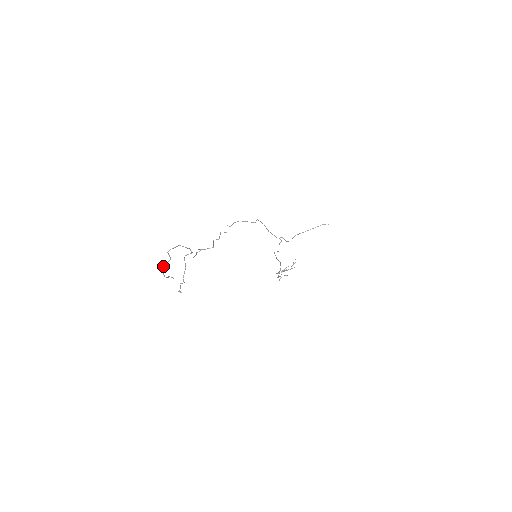
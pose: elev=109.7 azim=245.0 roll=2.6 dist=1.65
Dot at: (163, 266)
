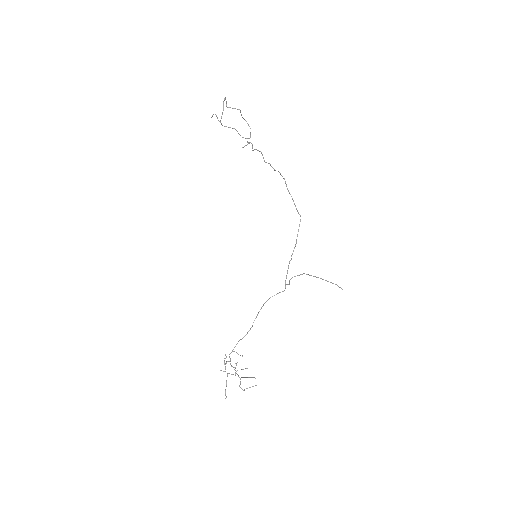
Dot at: occluded
